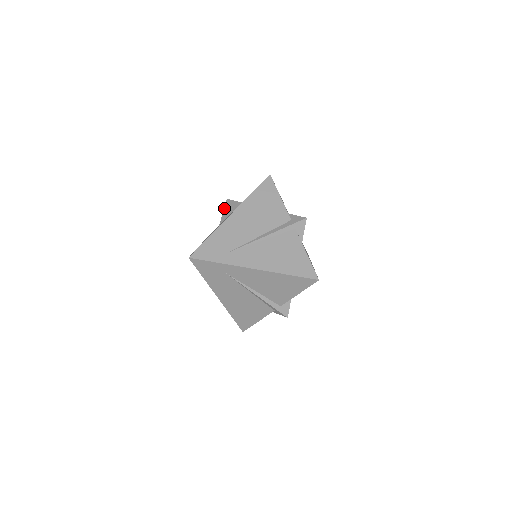
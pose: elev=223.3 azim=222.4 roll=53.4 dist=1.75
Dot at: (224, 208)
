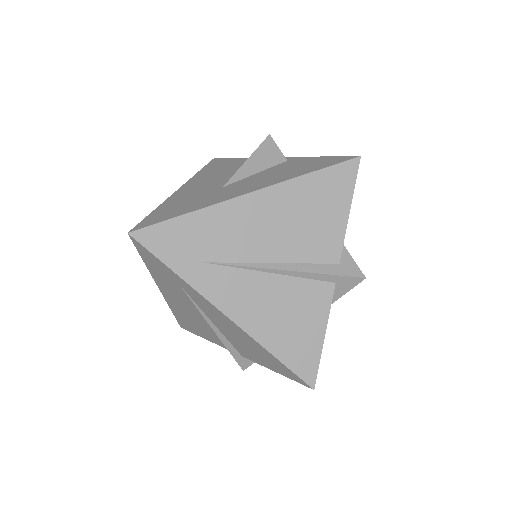
Dot at: (253, 152)
